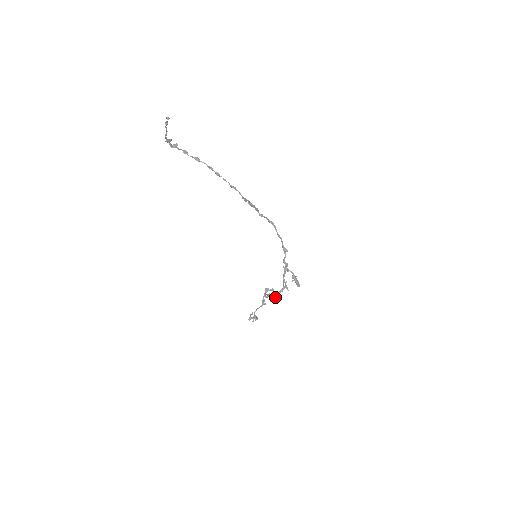
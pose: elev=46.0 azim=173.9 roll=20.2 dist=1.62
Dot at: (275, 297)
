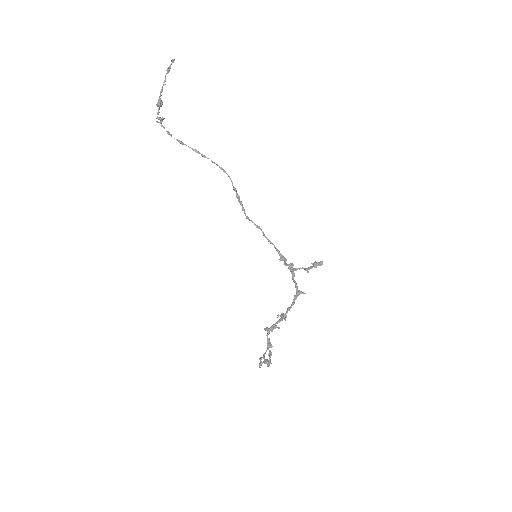
Dot at: (291, 307)
